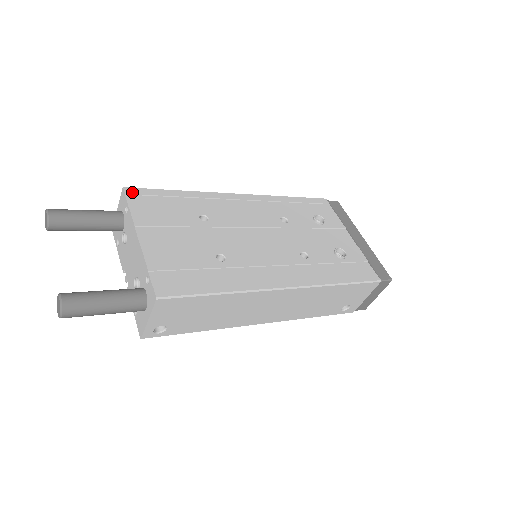
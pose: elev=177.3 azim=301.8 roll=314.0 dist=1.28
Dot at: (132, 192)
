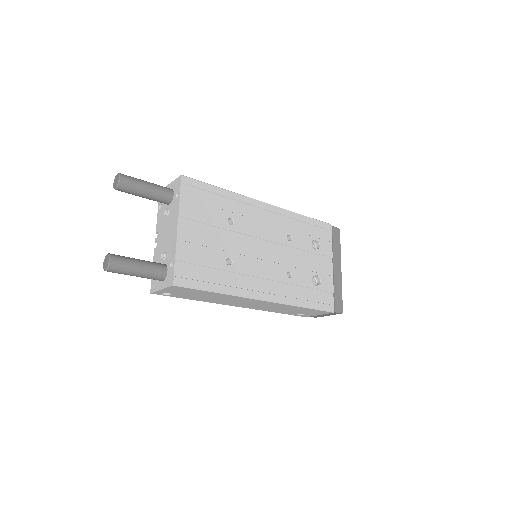
Dot at: (187, 182)
